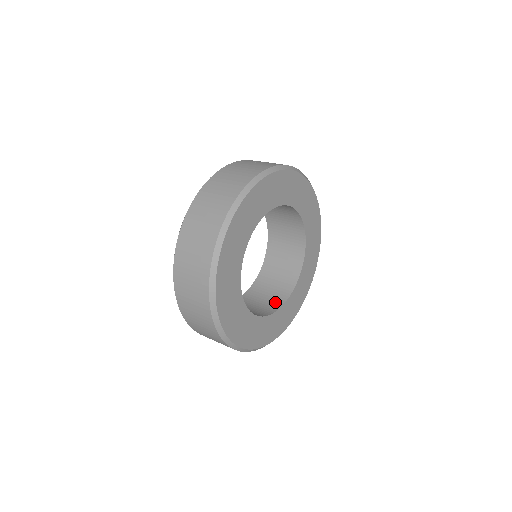
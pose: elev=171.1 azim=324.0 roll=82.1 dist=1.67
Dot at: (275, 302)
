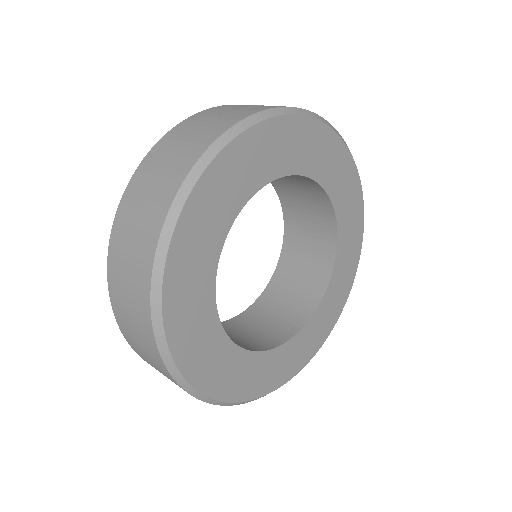
Dot at: (298, 315)
